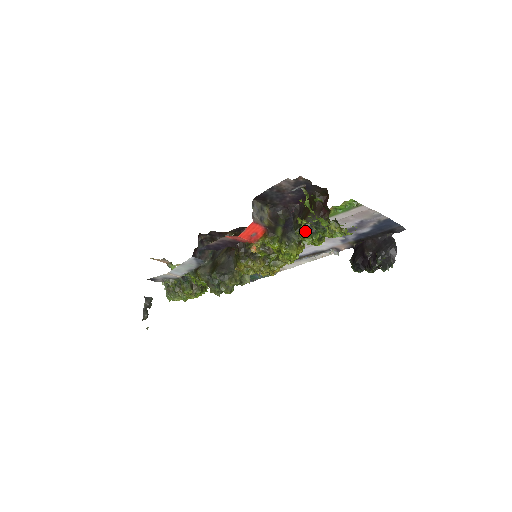
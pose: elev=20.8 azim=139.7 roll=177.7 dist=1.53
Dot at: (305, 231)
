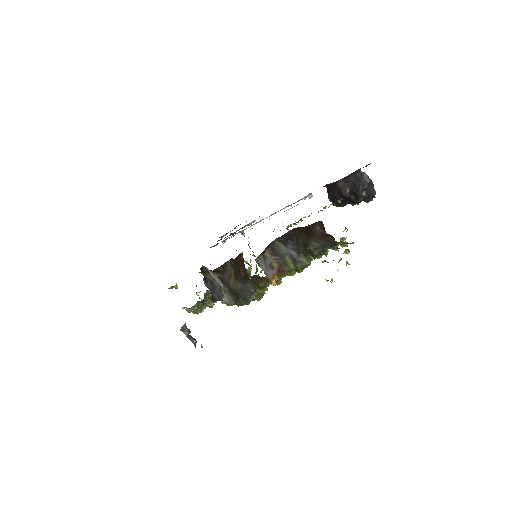
Dot at: (316, 256)
